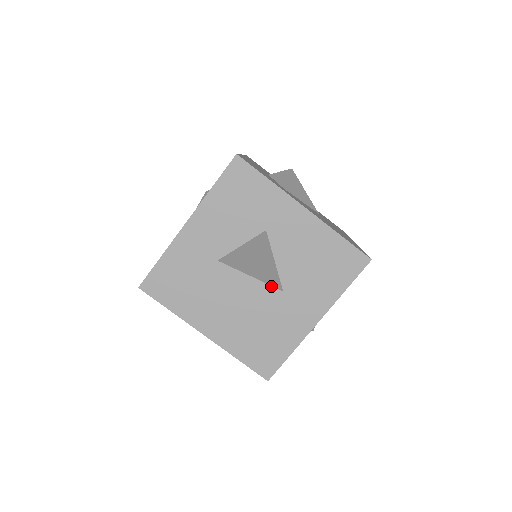
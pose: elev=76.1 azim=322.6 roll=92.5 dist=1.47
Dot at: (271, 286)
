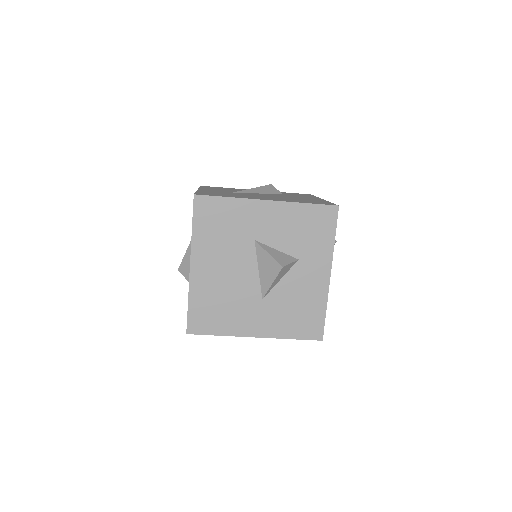
Dot at: (261, 289)
